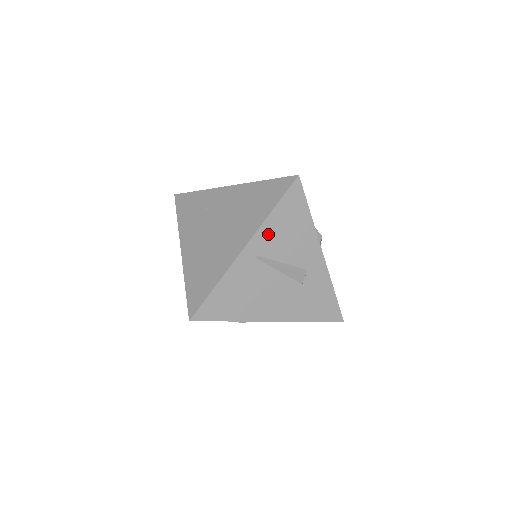
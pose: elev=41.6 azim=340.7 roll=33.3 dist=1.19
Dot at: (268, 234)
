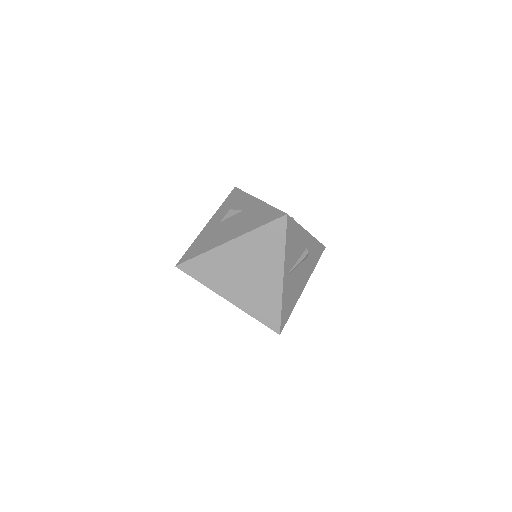
Dot at: (288, 258)
